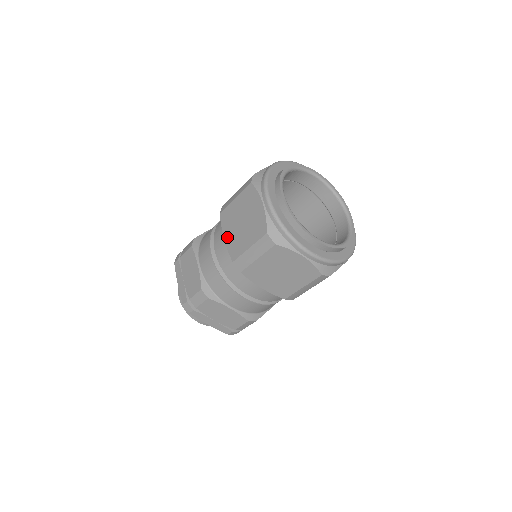
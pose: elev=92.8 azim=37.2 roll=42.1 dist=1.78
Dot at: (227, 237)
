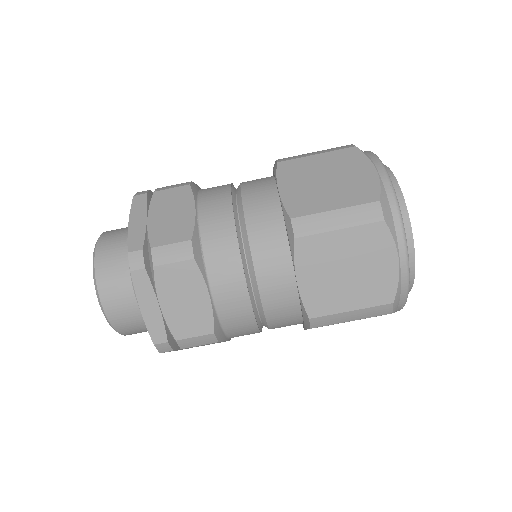
Dot at: (287, 188)
